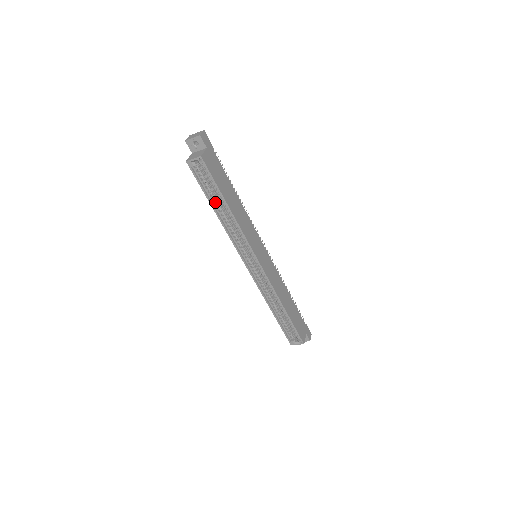
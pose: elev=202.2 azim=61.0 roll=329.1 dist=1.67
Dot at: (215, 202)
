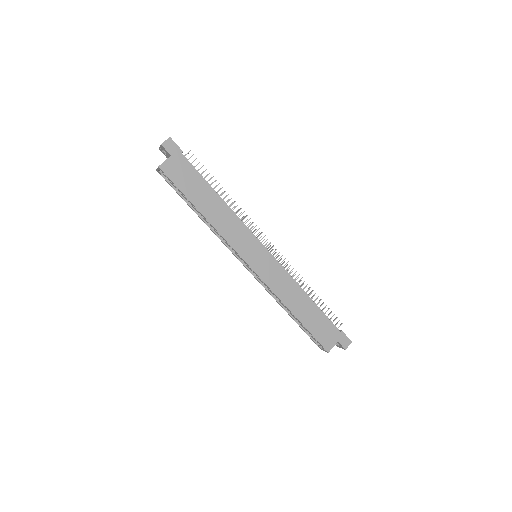
Dot at: occluded
